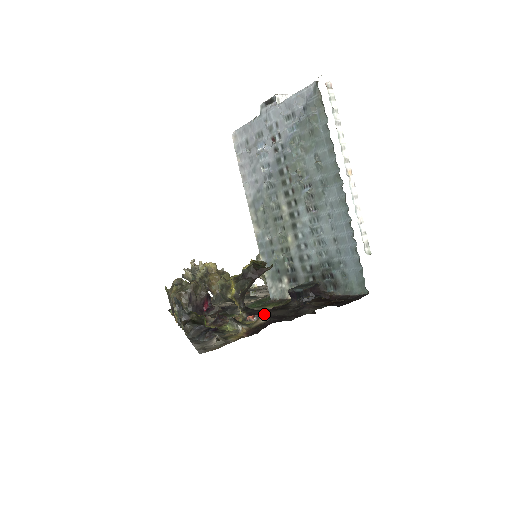
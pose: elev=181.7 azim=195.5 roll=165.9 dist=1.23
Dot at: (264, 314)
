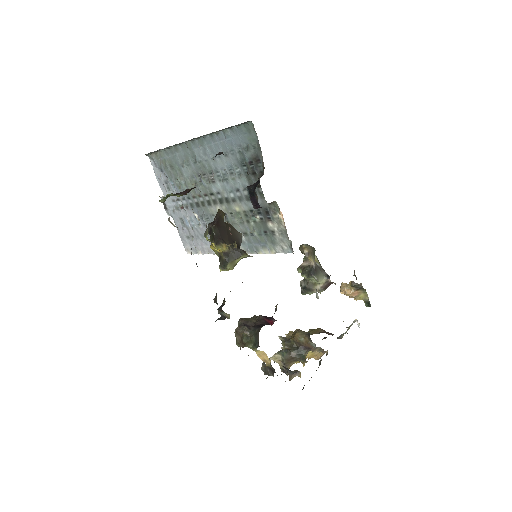
Dot at: occluded
